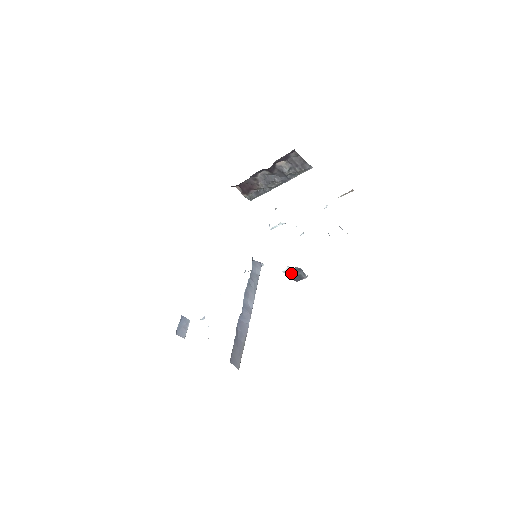
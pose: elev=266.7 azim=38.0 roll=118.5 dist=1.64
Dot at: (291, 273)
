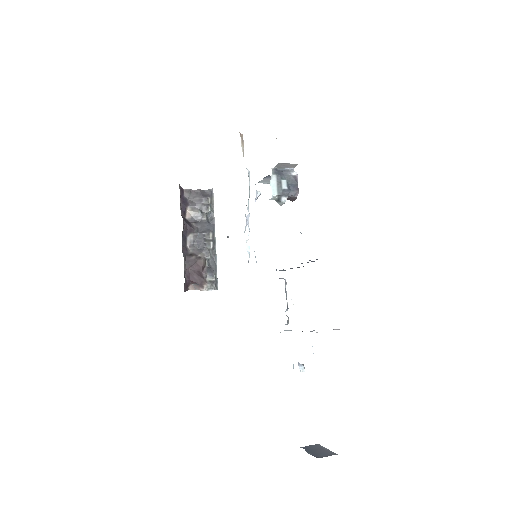
Dot at: (281, 187)
